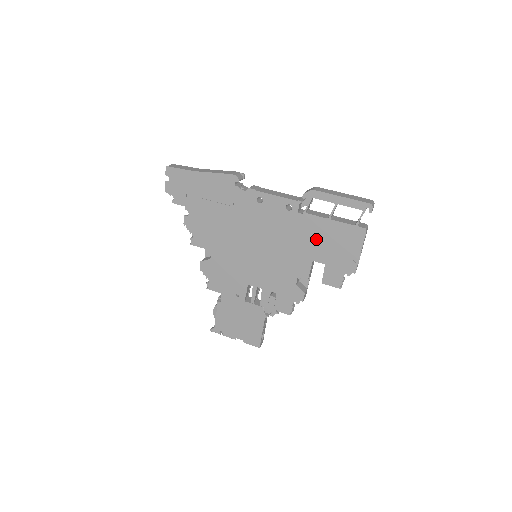
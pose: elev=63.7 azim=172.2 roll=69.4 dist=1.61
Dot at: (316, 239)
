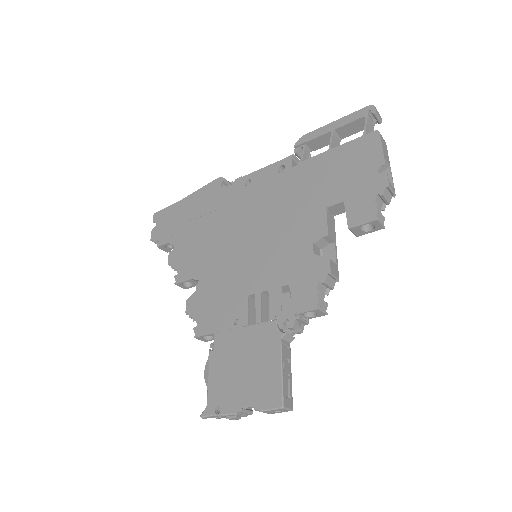
Dot at: (322, 180)
